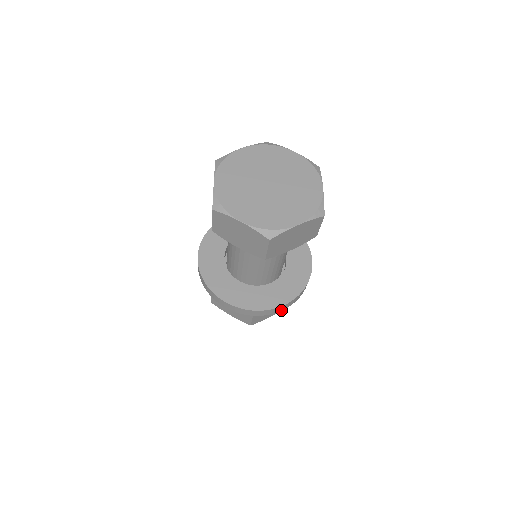
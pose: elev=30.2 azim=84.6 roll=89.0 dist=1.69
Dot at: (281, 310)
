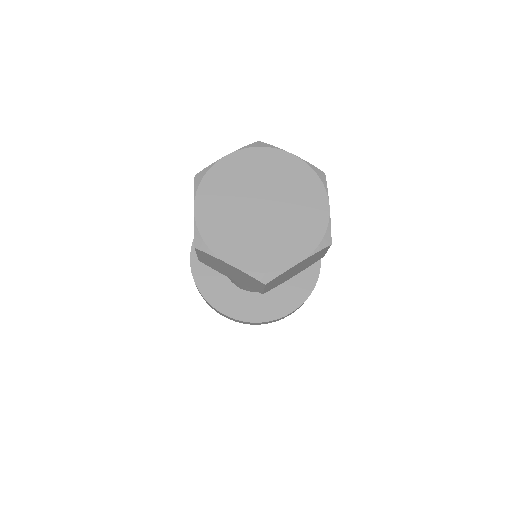
Dot at: occluded
